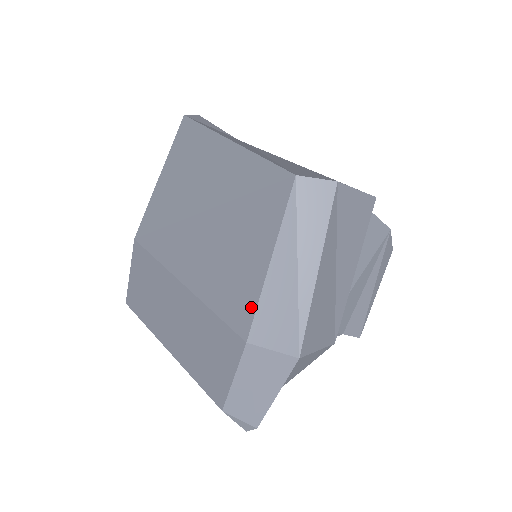
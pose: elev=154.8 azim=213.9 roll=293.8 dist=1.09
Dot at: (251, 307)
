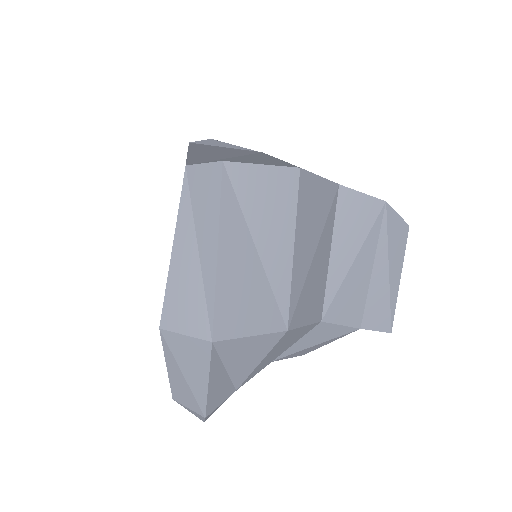
Dot at: occluded
